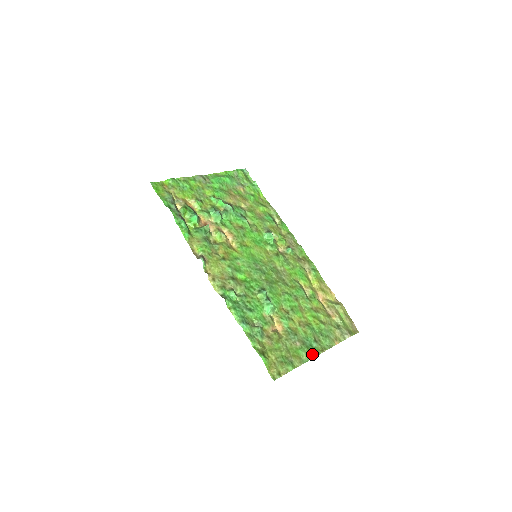
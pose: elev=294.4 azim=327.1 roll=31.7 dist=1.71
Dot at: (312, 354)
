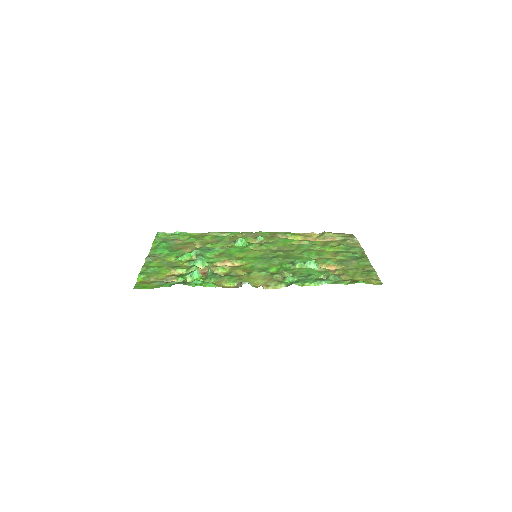
Dot at: (365, 259)
